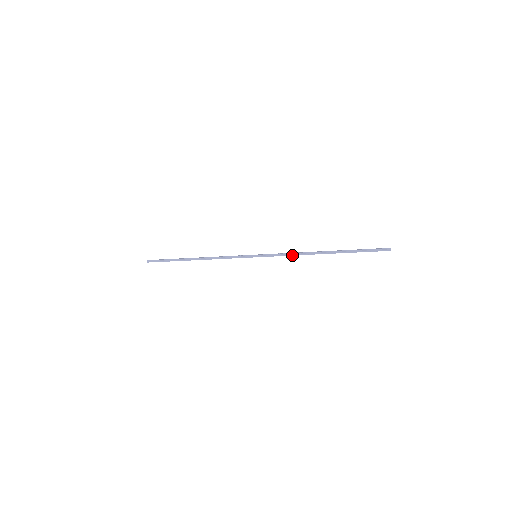
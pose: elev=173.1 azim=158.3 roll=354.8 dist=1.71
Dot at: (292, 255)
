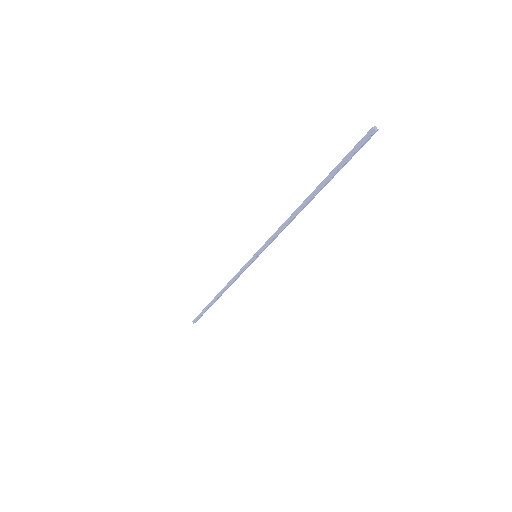
Dot at: (281, 229)
